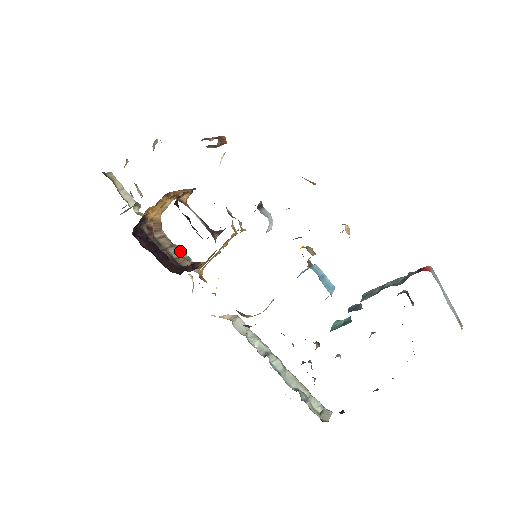
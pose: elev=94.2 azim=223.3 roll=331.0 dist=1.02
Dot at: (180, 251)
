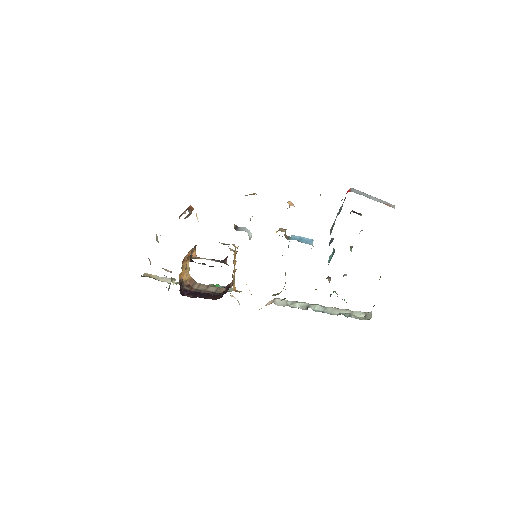
Dot at: (215, 286)
